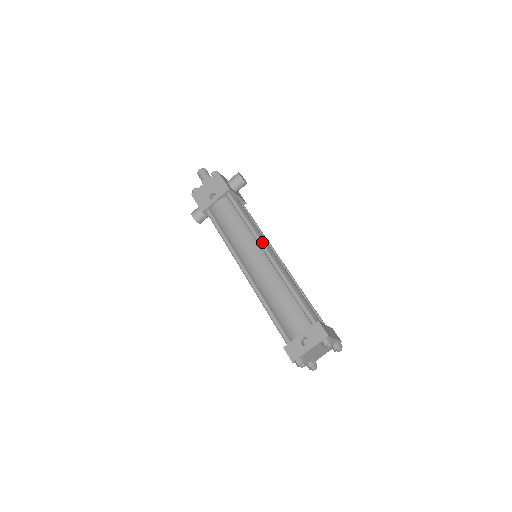
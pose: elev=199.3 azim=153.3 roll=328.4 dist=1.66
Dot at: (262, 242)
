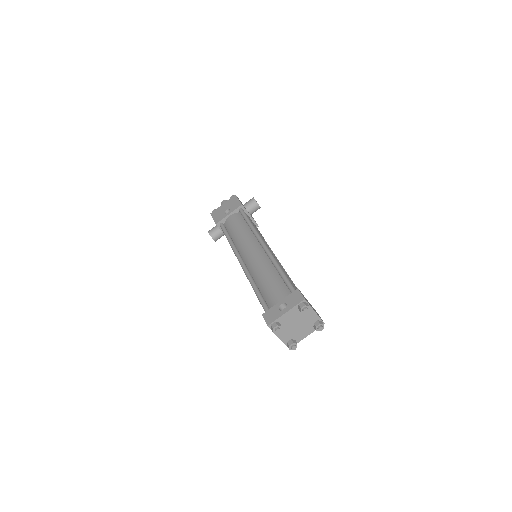
Dot at: (261, 238)
